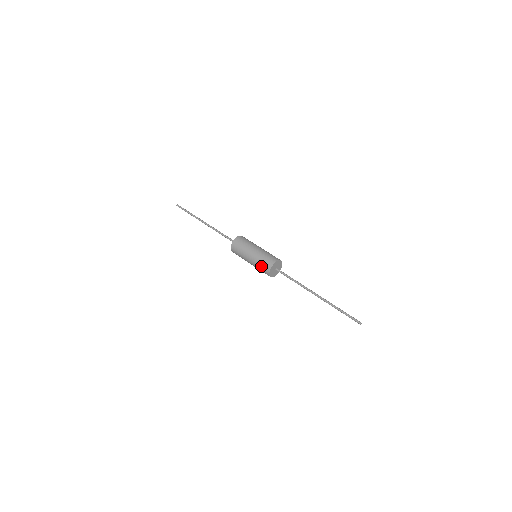
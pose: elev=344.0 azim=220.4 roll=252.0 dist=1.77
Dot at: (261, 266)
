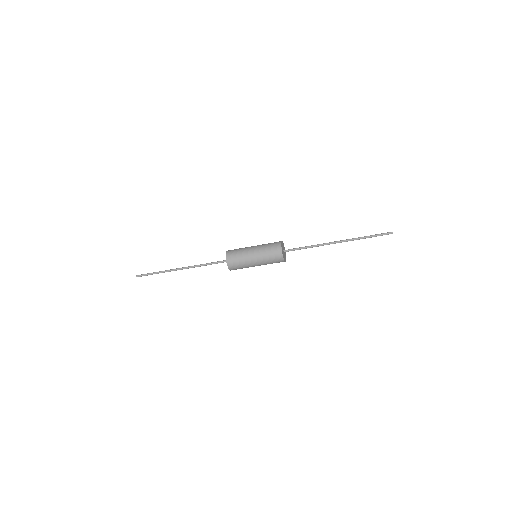
Dot at: occluded
